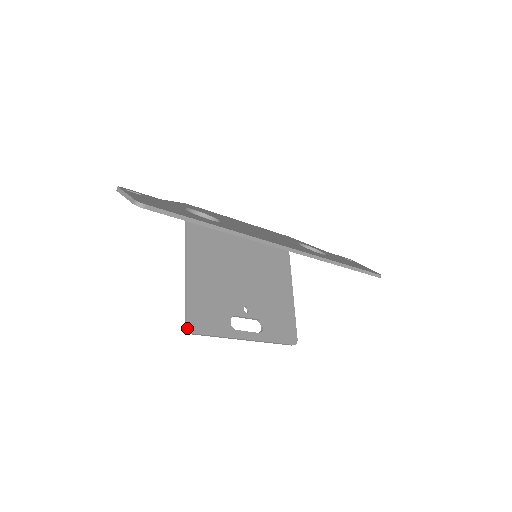
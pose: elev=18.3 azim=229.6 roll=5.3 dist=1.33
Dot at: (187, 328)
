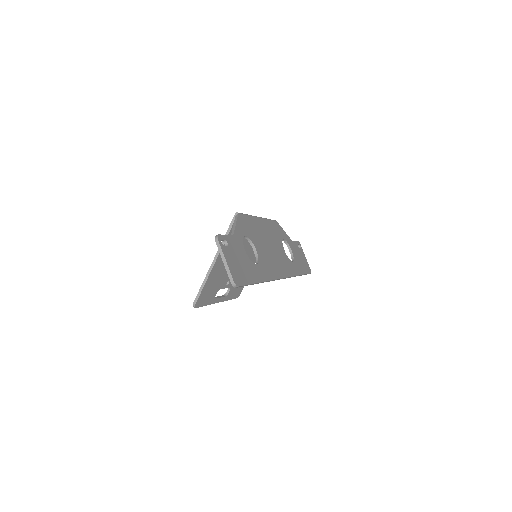
Dot at: (194, 305)
